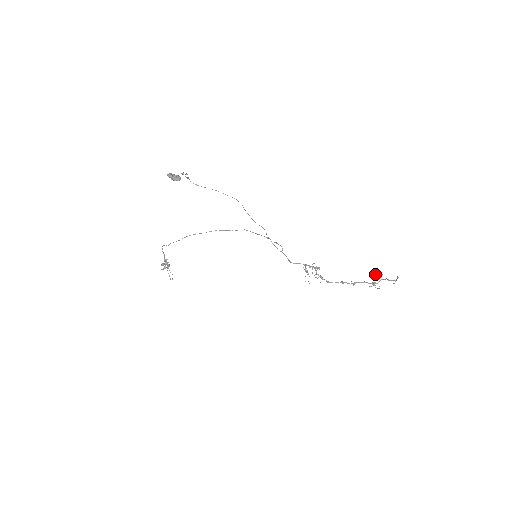
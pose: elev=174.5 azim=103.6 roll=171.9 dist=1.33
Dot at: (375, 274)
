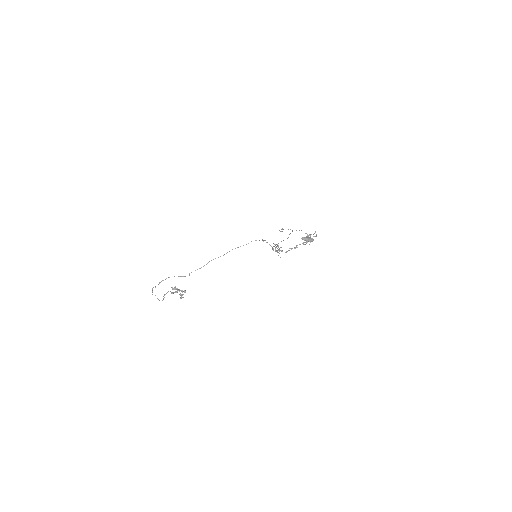
Dot at: occluded
